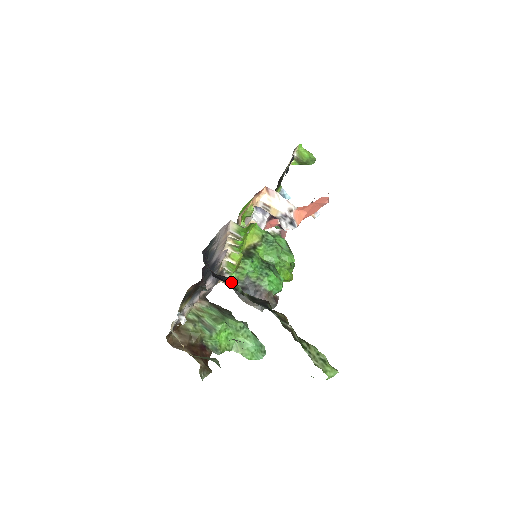
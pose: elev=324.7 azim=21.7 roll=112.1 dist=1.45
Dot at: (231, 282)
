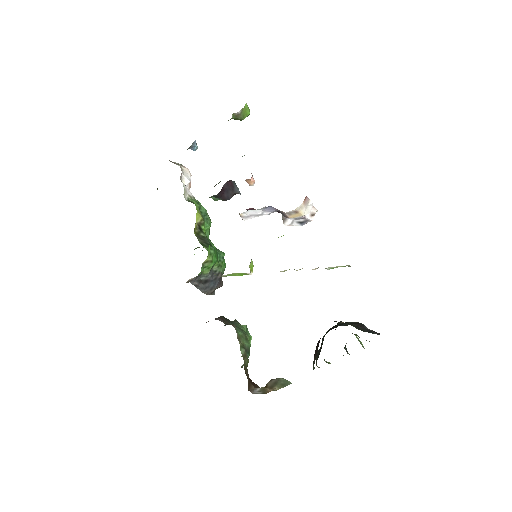
Dot at: occluded
